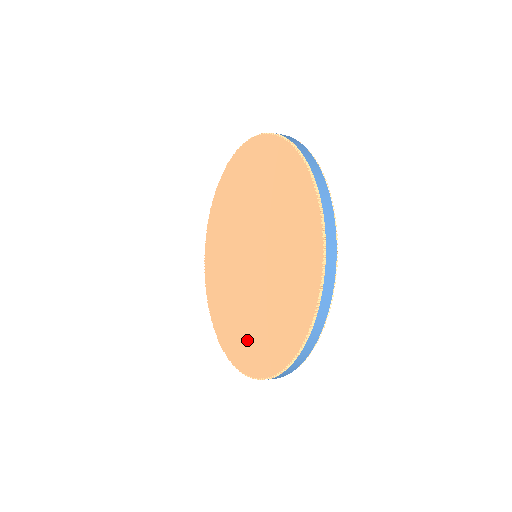
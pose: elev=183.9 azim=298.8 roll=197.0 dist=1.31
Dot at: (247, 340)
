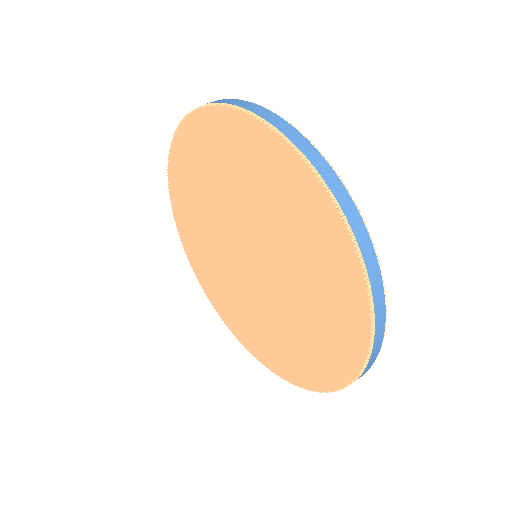
Dot at: (242, 322)
